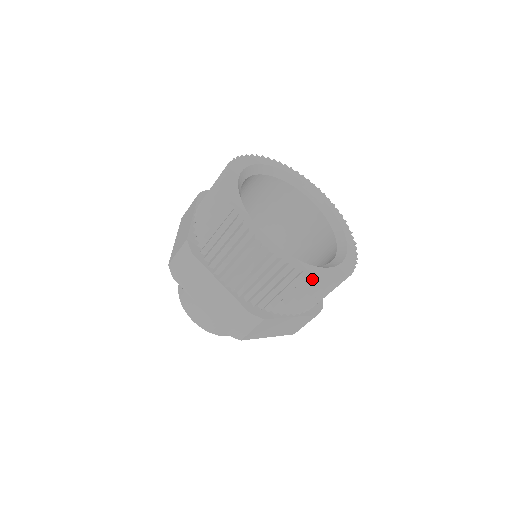
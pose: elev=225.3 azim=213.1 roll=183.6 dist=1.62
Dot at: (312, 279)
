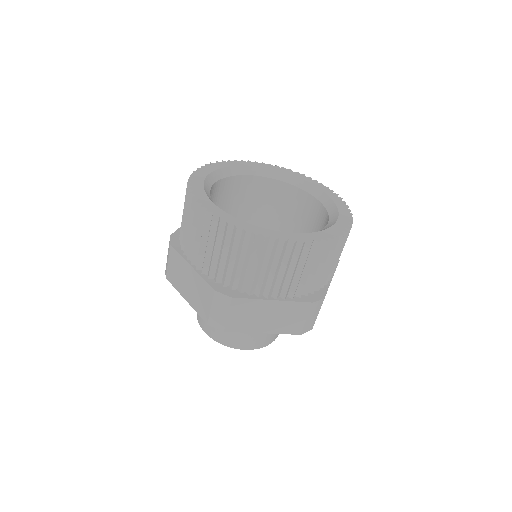
Dot at: (263, 240)
